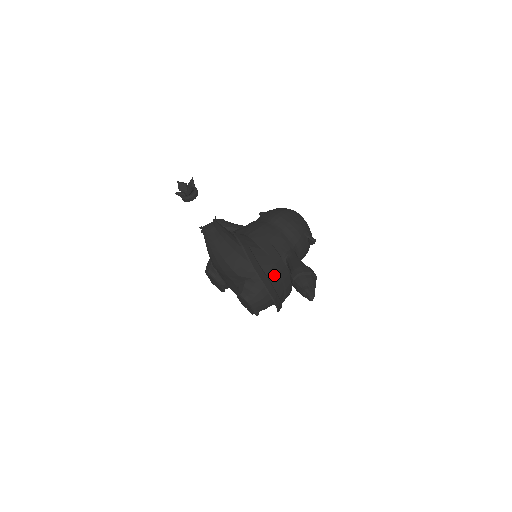
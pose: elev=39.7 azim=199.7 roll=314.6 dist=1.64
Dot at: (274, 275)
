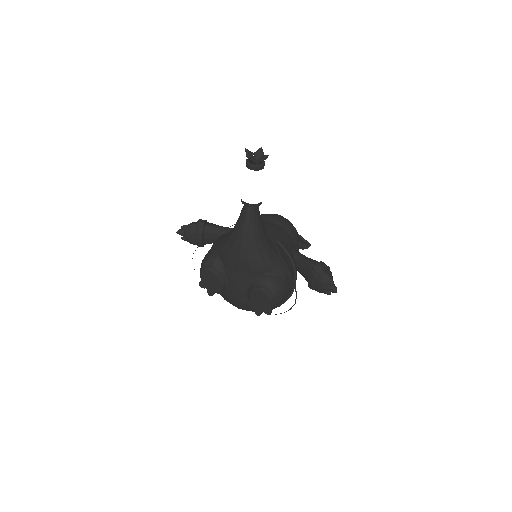
Dot at: (292, 270)
